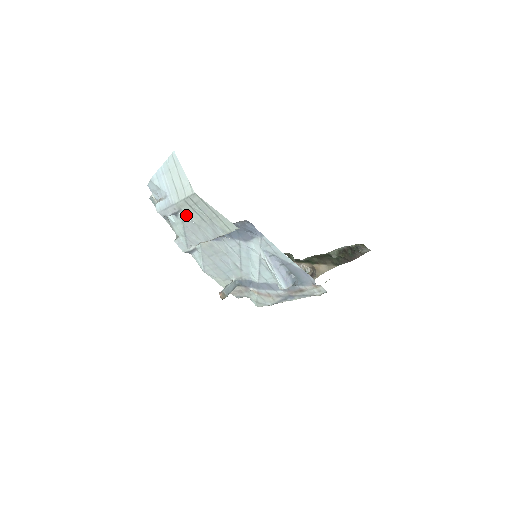
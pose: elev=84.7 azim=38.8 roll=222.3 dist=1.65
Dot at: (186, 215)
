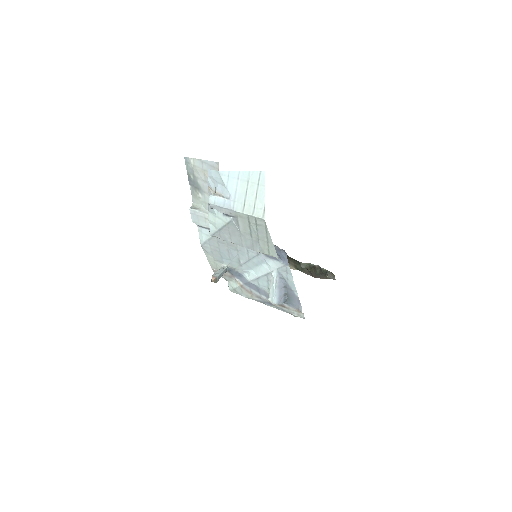
Dot at: (237, 222)
